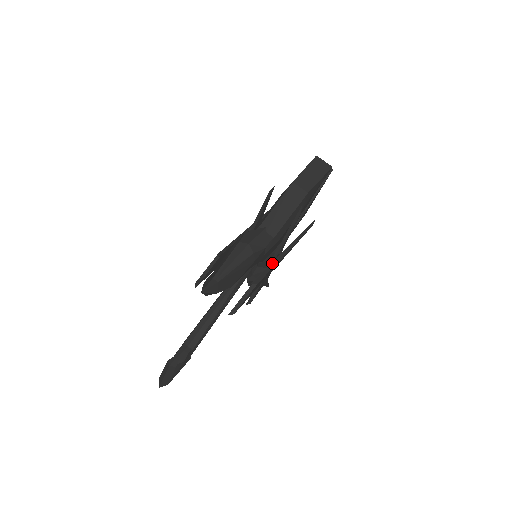
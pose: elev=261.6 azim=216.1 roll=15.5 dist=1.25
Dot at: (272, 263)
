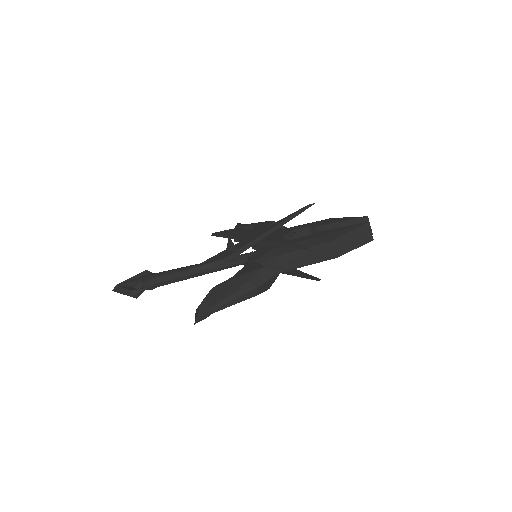
Dot at: occluded
